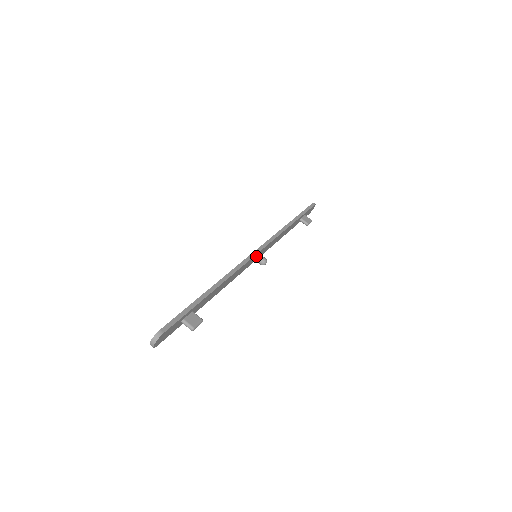
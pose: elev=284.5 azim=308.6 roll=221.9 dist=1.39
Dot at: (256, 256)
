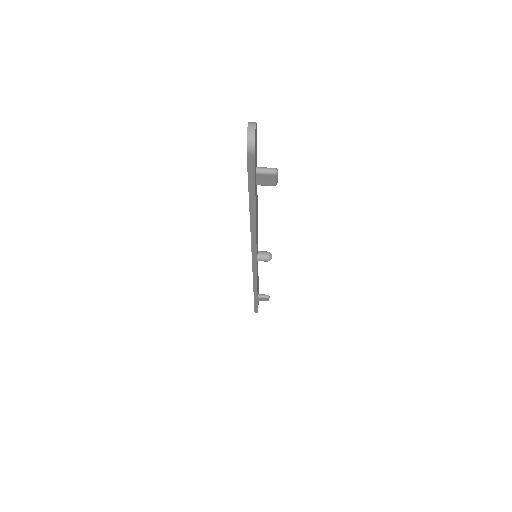
Dot at: (257, 252)
